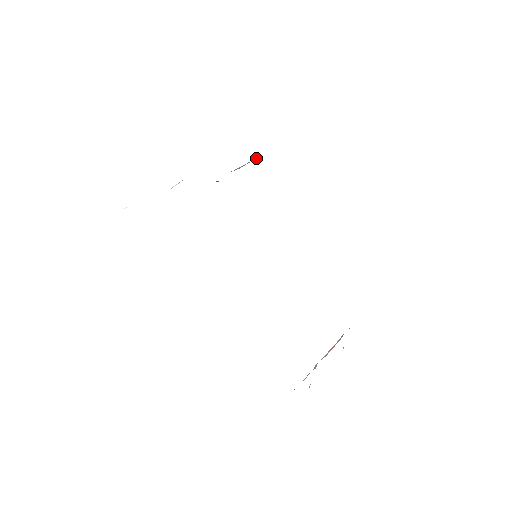
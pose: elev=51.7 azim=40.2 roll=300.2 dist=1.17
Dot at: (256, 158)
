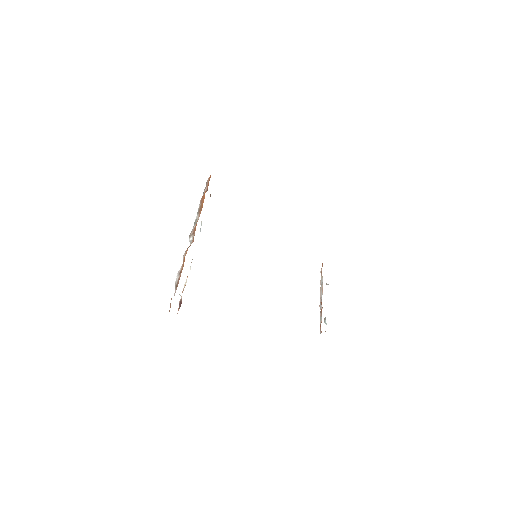
Dot at: occluded
